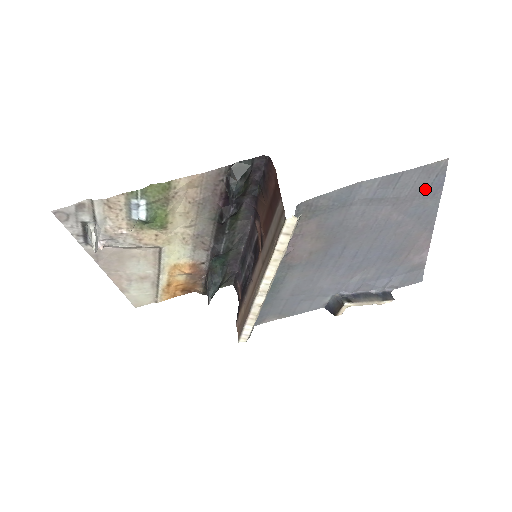
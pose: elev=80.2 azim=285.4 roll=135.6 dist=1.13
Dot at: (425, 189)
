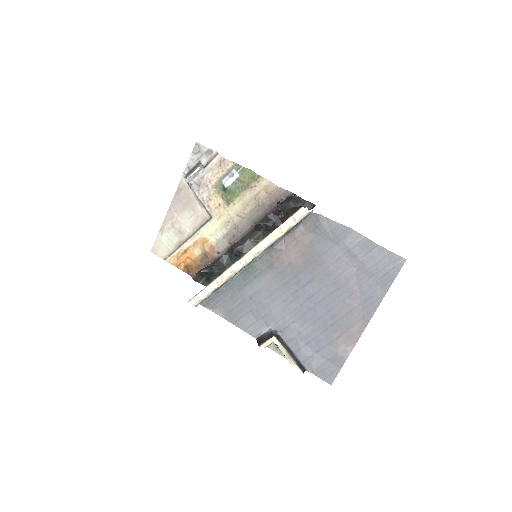
Dot at: (382, 274)
